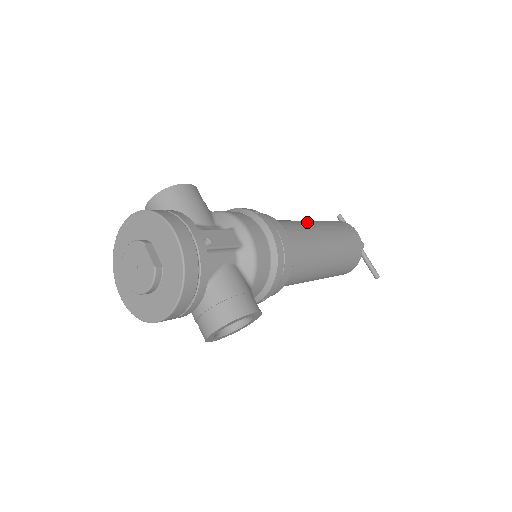
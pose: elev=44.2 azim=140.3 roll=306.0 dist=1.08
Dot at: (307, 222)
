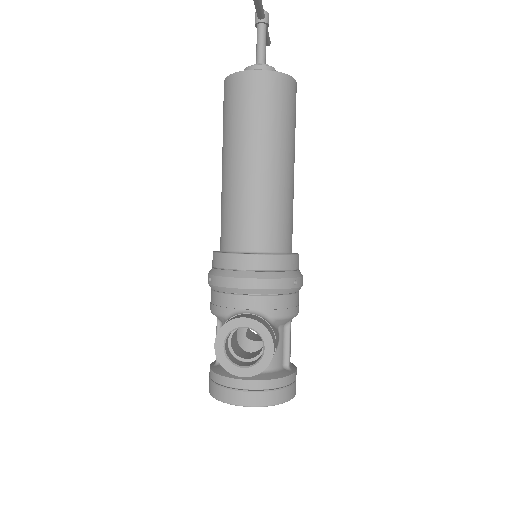
Dot at: (286, 176)
